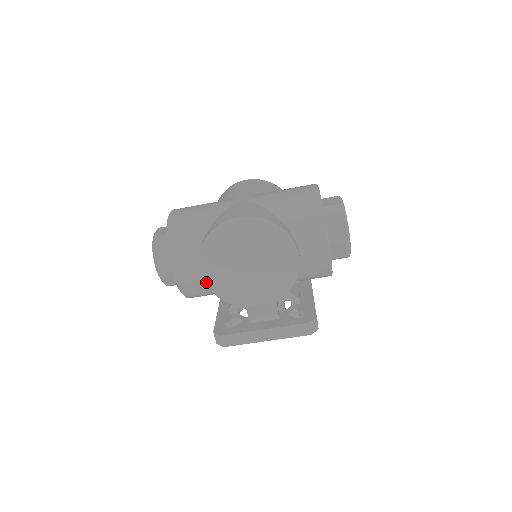
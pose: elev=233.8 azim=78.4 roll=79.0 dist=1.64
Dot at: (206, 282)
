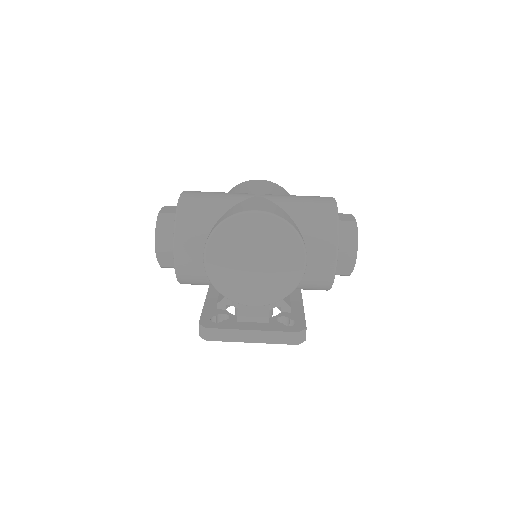
Dot at: (207, 269)
